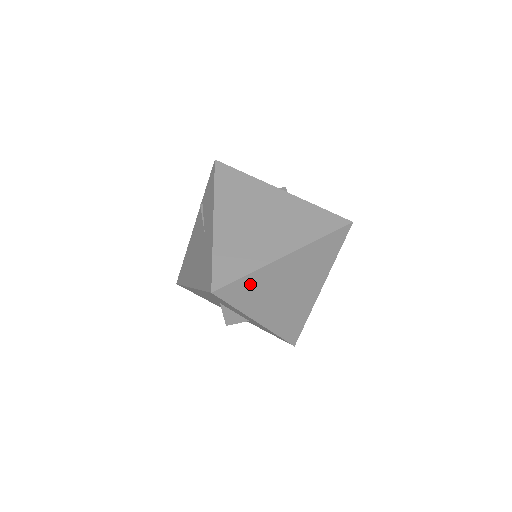
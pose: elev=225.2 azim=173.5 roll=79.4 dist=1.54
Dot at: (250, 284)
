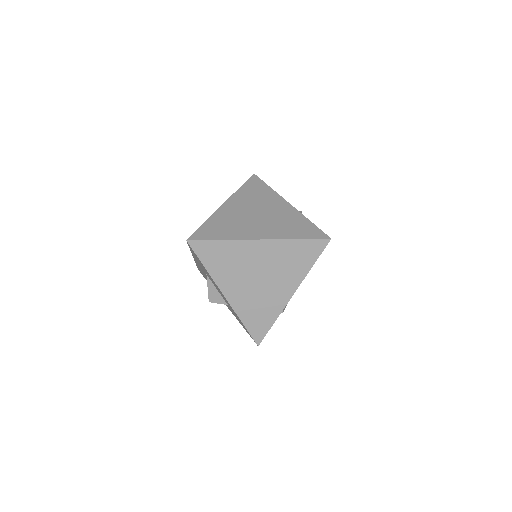
Dot at: (222, 251)
